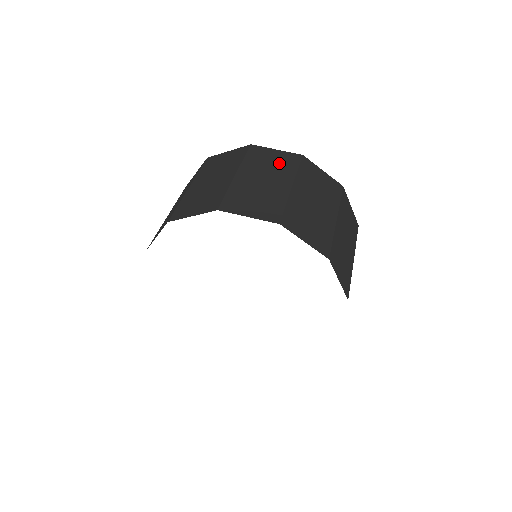
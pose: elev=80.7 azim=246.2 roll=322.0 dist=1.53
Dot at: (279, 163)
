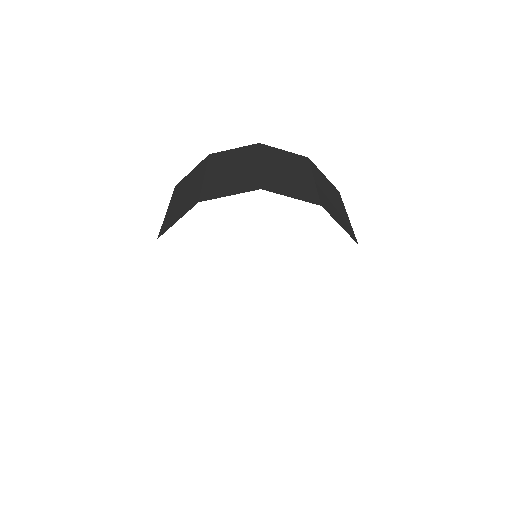
Dot at: (241, 155)
